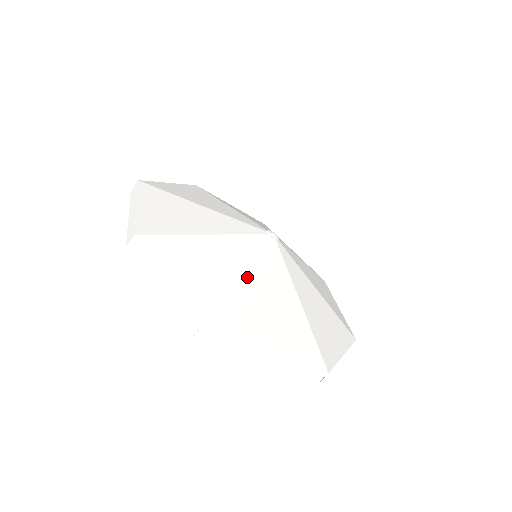
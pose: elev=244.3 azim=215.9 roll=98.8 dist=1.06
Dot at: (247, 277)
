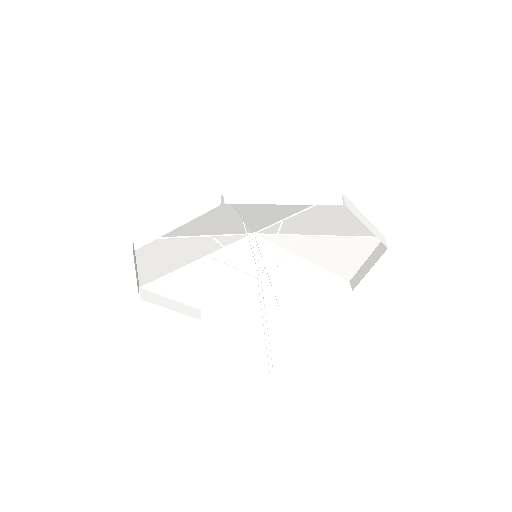
Dot at: (292, 213)
